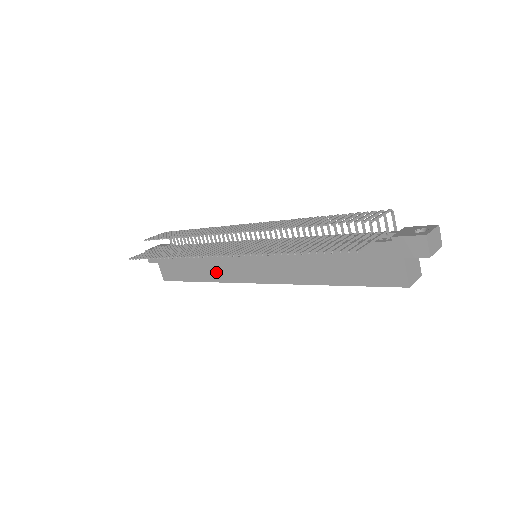
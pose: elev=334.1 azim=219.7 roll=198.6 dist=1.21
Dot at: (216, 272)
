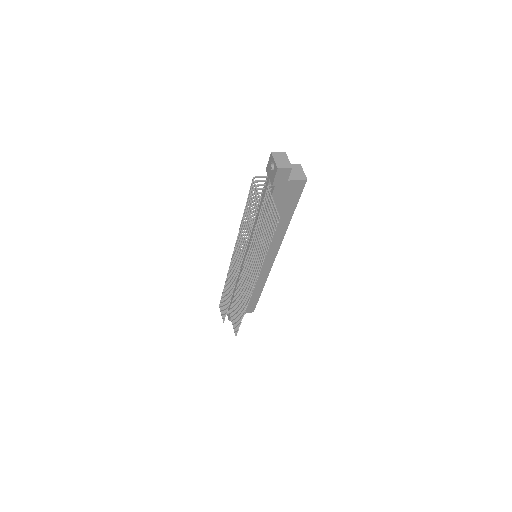
Dot at: (259, 281)
